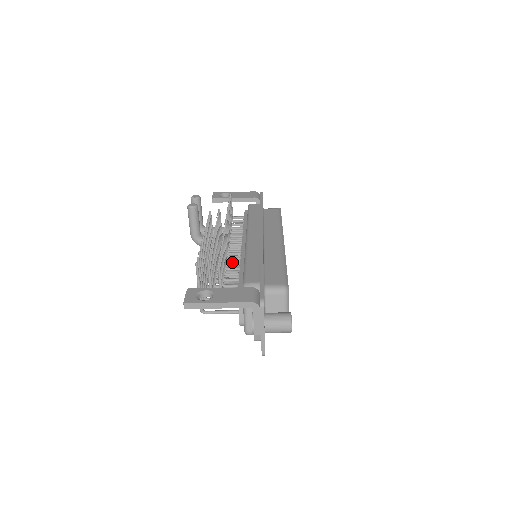
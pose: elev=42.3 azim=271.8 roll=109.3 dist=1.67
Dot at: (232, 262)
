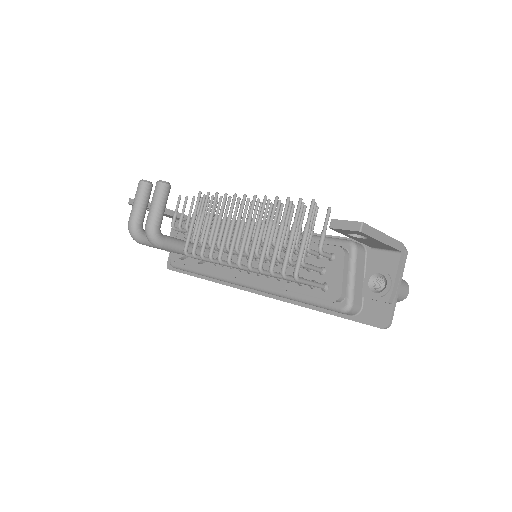
Dot at: occluded
